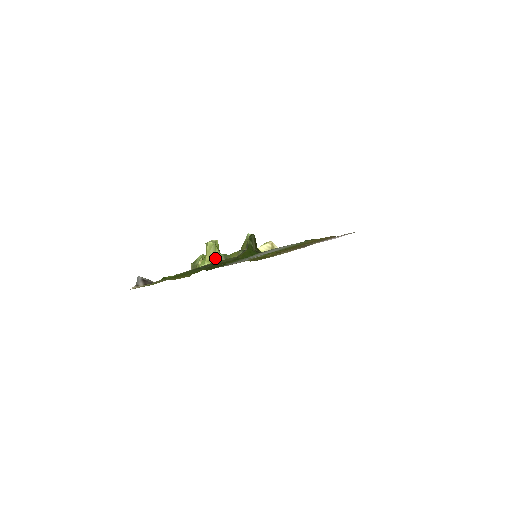
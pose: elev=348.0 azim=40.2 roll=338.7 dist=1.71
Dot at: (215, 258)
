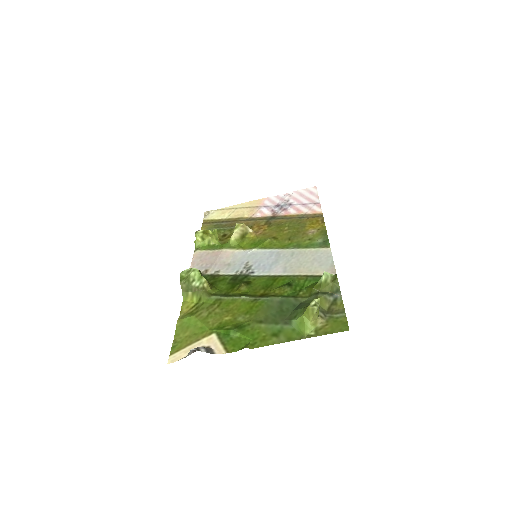
Dot at: (318, 318)
